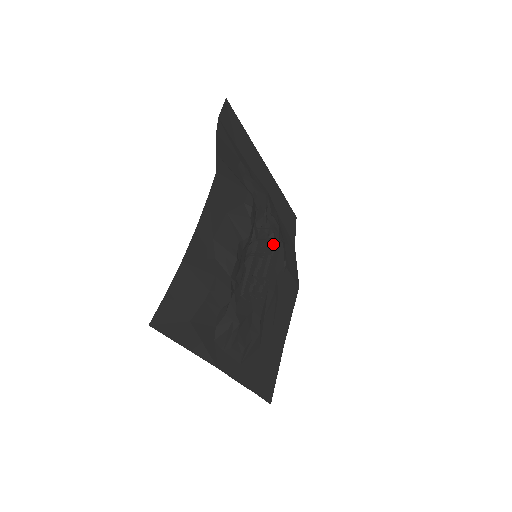
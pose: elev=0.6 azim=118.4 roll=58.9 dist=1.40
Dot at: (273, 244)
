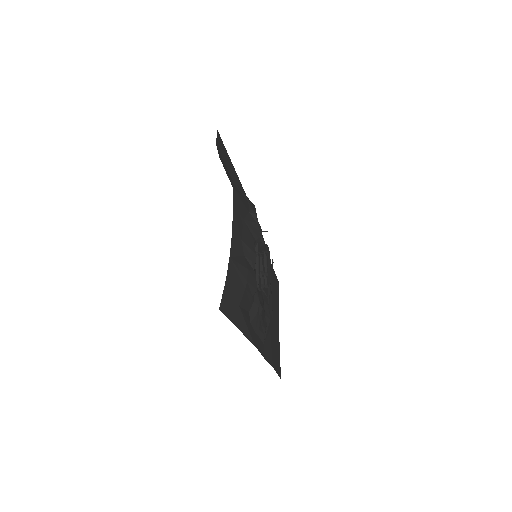
Dot at: (264, 246)
